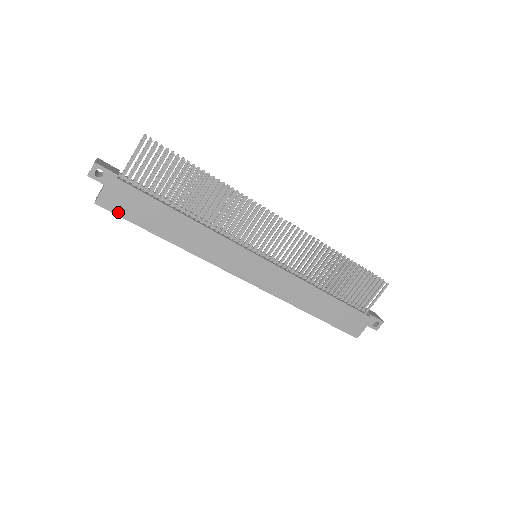
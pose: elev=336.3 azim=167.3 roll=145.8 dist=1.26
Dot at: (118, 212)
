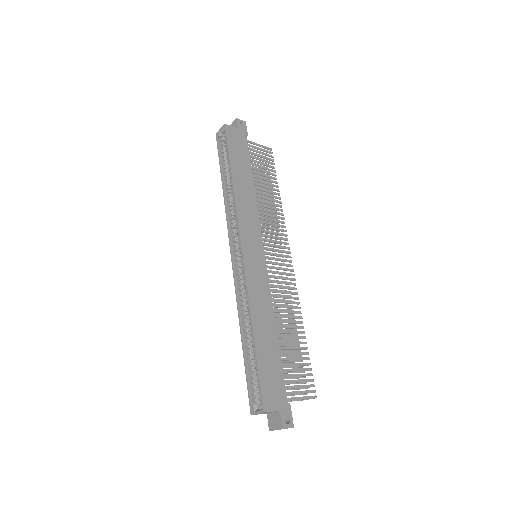
Dot at: (229, 139)
